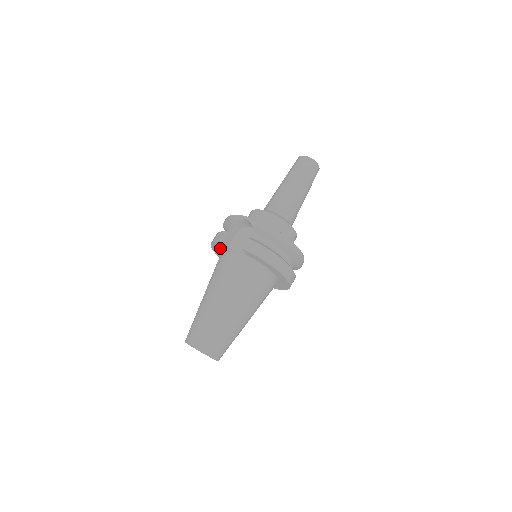
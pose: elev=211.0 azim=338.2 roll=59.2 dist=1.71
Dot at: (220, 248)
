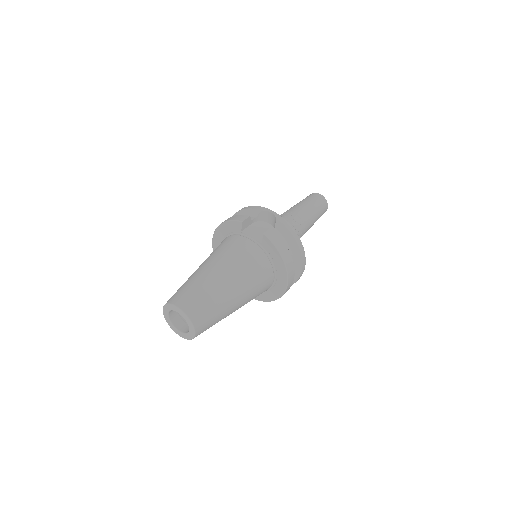
Dot at: (229, 231)
